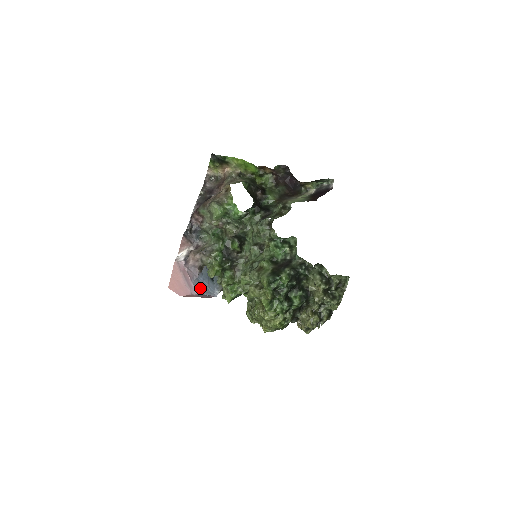
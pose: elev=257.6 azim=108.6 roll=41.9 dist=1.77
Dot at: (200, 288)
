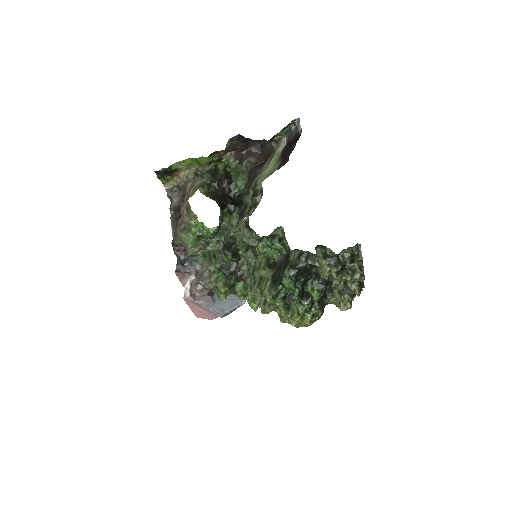
Dot at: (223, 308)
